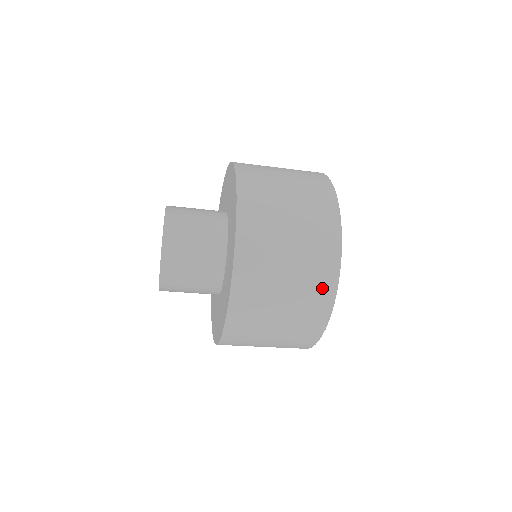
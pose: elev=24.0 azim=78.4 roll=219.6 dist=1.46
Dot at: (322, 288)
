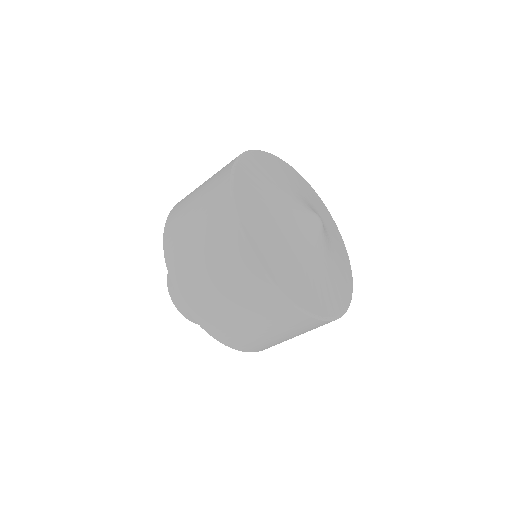
Dot at: (261, 292)
